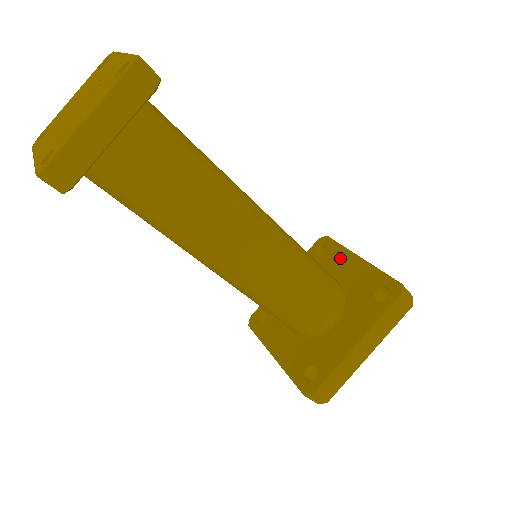
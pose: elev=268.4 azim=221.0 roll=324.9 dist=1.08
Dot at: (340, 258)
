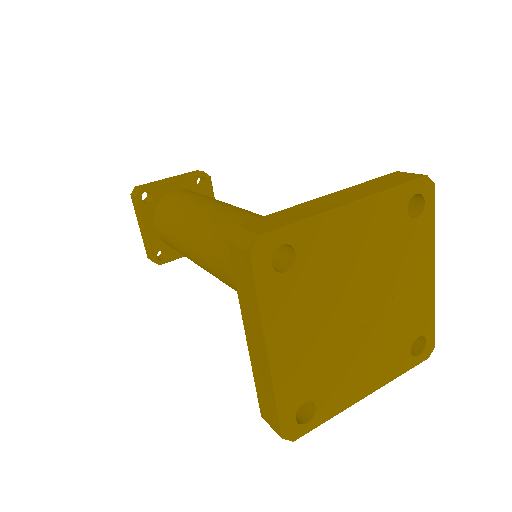
Dot at: occluded
